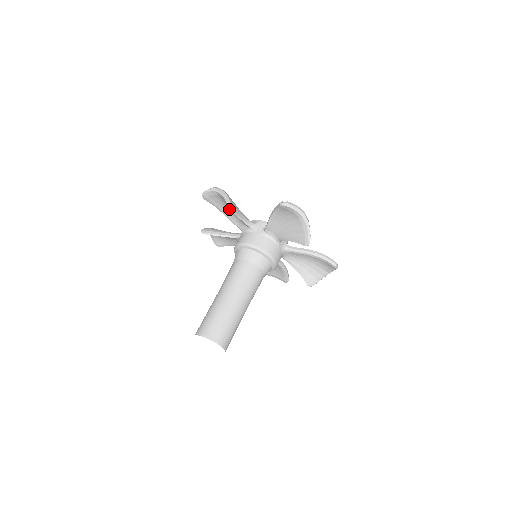
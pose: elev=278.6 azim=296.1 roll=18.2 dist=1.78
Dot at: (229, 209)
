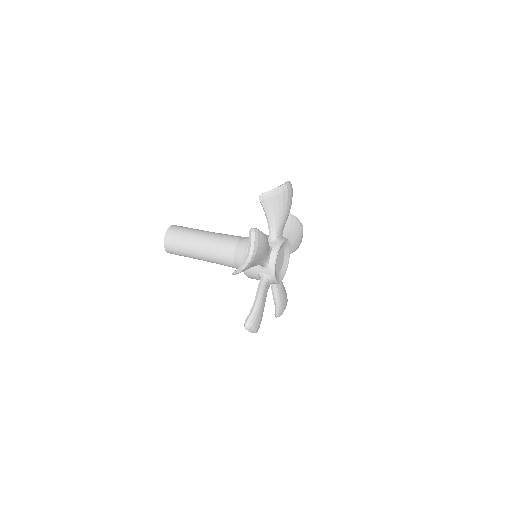
Dot at: occluded
